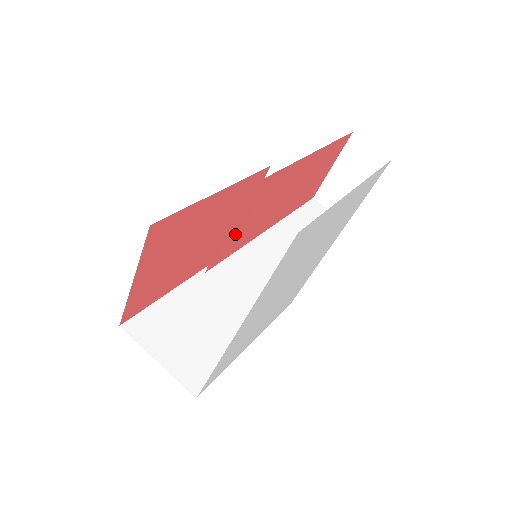
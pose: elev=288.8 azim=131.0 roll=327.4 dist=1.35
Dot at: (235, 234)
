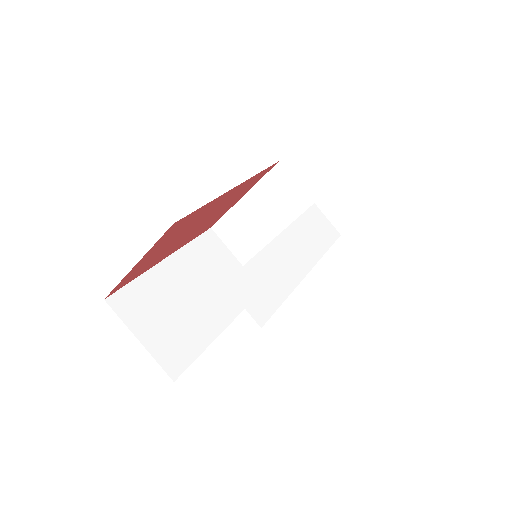
Dot at: occluded
